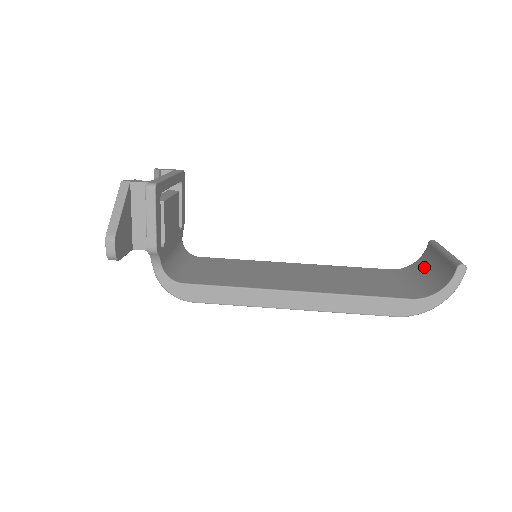
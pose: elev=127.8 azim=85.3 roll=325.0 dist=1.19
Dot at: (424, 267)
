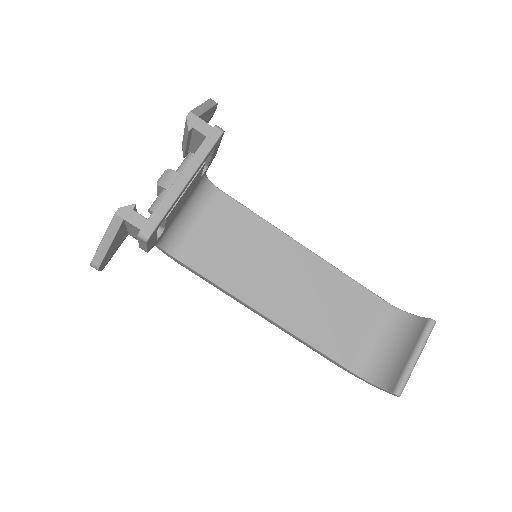
Dot at: (401, 335)
